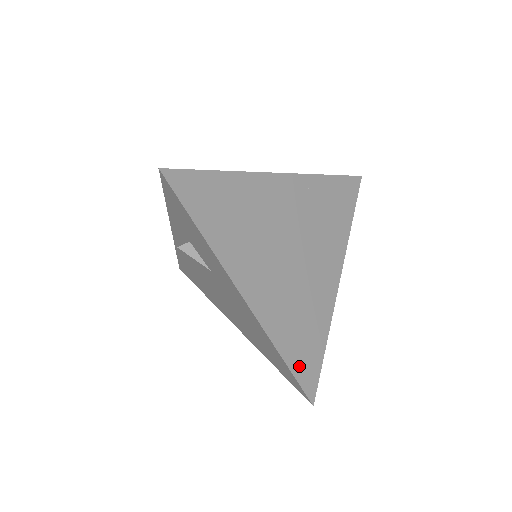
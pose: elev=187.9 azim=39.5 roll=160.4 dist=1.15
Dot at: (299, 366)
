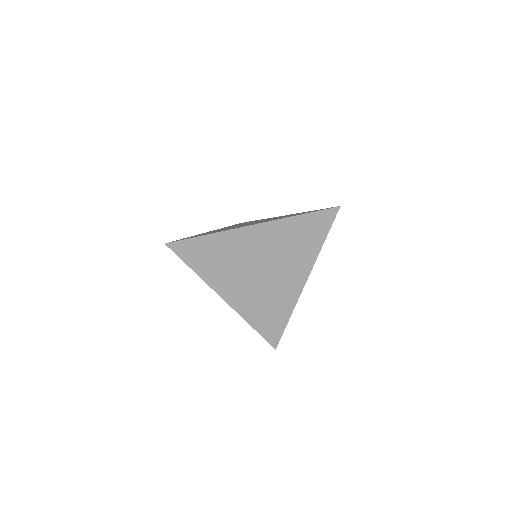
Dot at: (265, 331)
